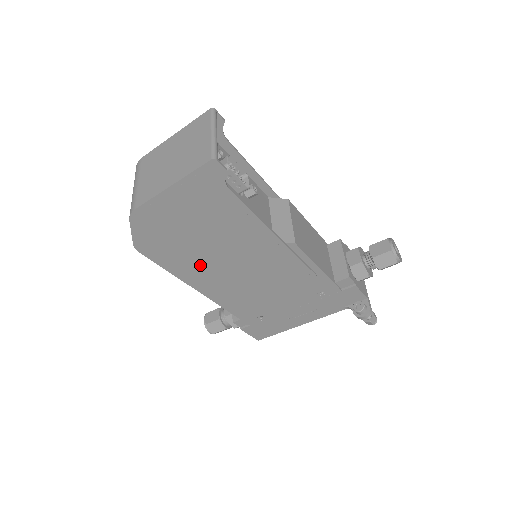
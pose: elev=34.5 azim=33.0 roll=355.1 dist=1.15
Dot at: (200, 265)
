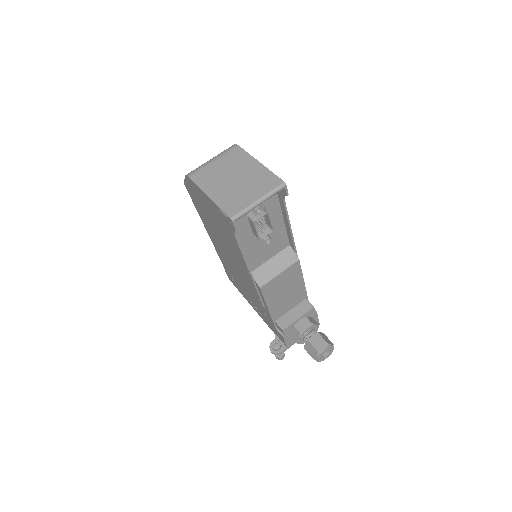
Dot at: (212, 229)
